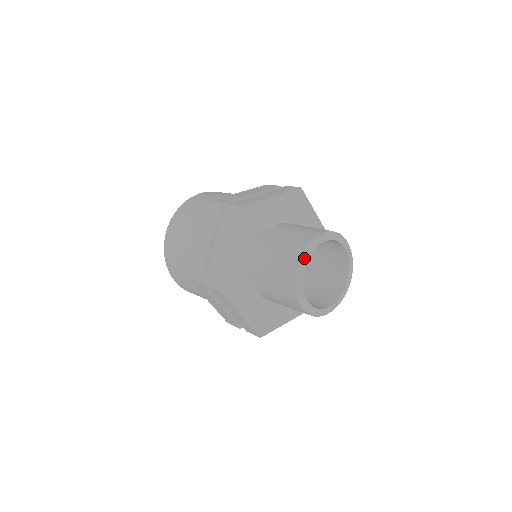
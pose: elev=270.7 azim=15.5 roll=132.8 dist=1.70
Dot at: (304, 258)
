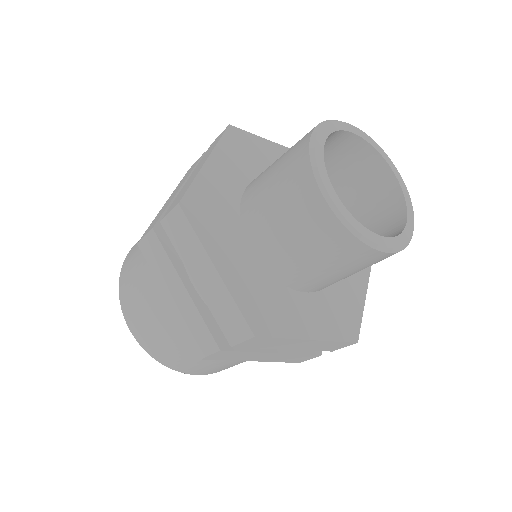
Dot at: (323, 183)
